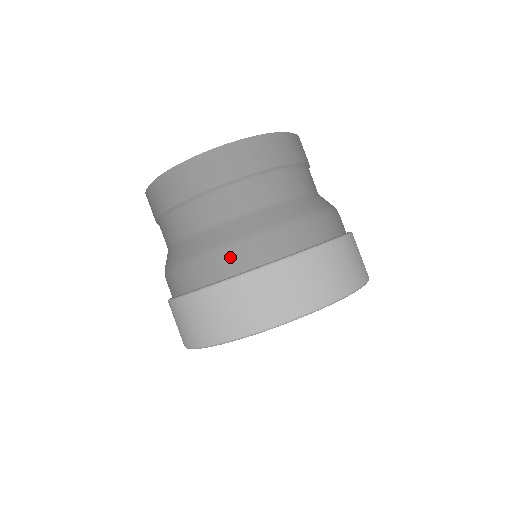
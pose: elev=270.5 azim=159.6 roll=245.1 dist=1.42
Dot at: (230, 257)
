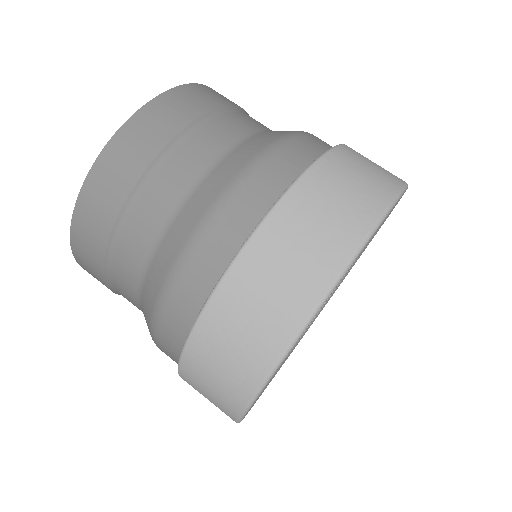
Dot at: (306, 140)
